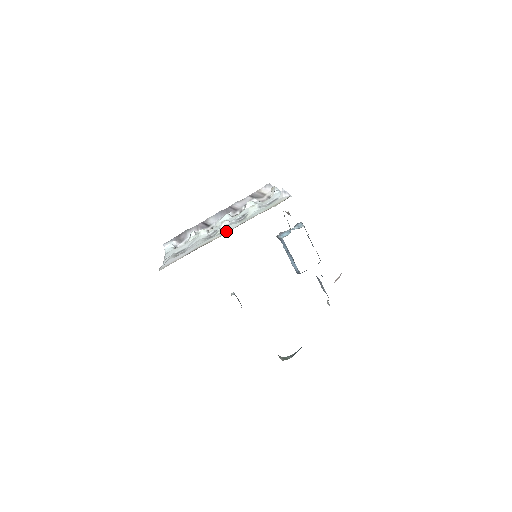
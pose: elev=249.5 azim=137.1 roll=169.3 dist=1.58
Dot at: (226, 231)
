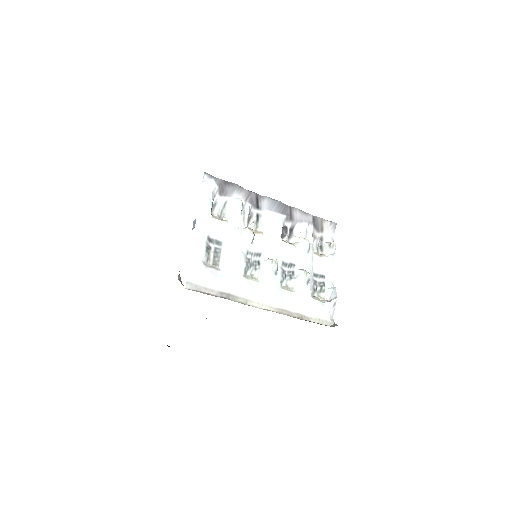
Dot at: (268, 302)
